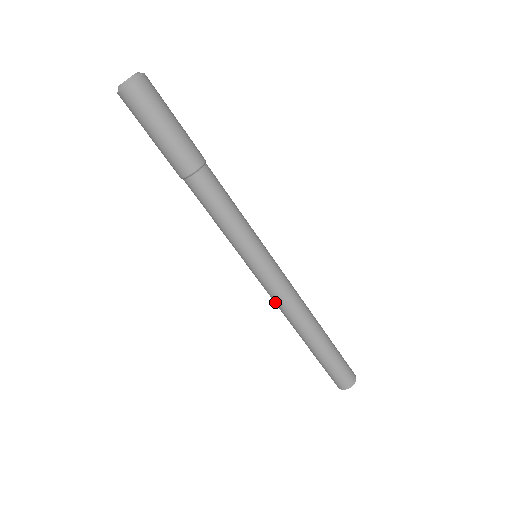
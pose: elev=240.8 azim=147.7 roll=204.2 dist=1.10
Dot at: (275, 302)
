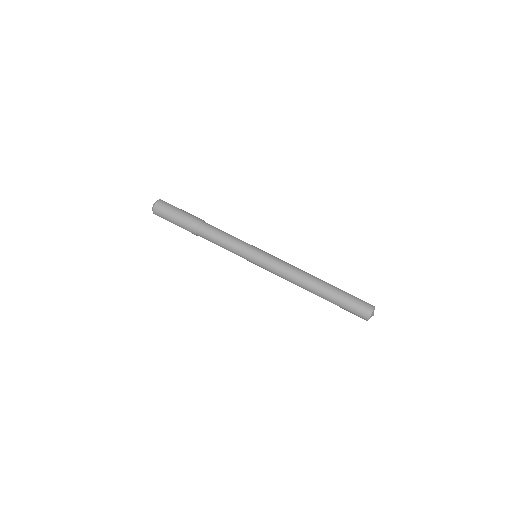
Dot at: (282, 277)
